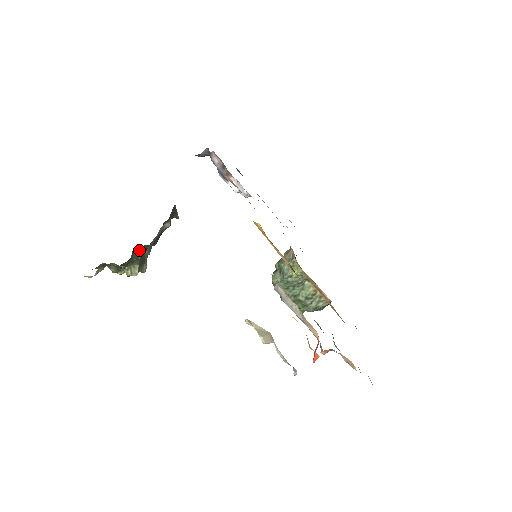
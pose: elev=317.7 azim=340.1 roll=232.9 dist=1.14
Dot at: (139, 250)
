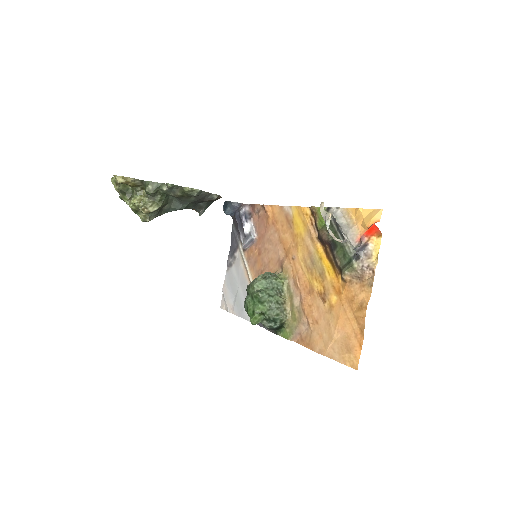
Dot at: (169, 201)
